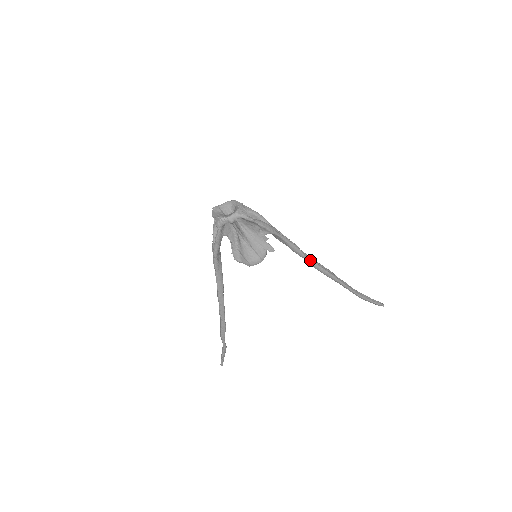
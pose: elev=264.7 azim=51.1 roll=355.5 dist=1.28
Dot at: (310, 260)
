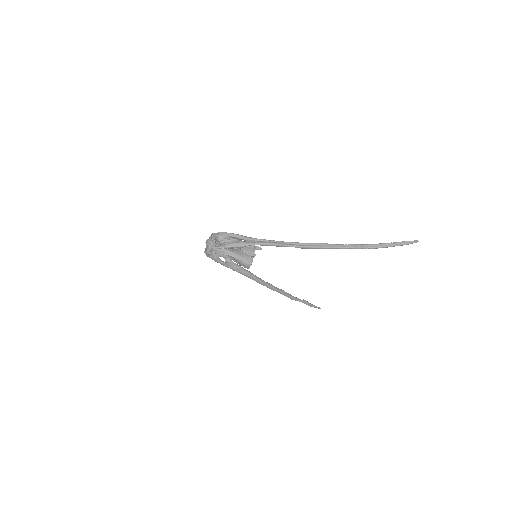
Dot at: (294, 246)
